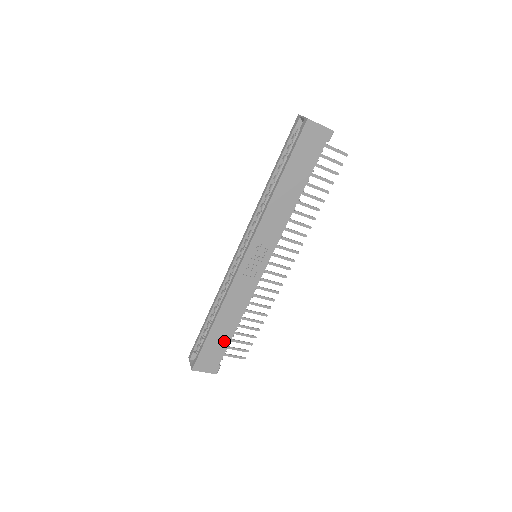
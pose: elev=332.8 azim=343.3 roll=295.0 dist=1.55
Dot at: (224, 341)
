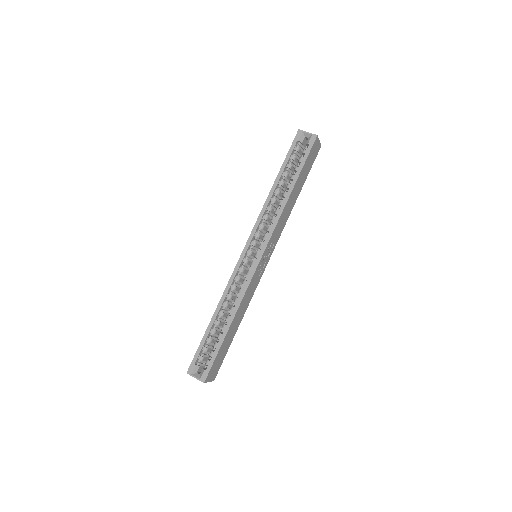
Dot at: (228, 344)
